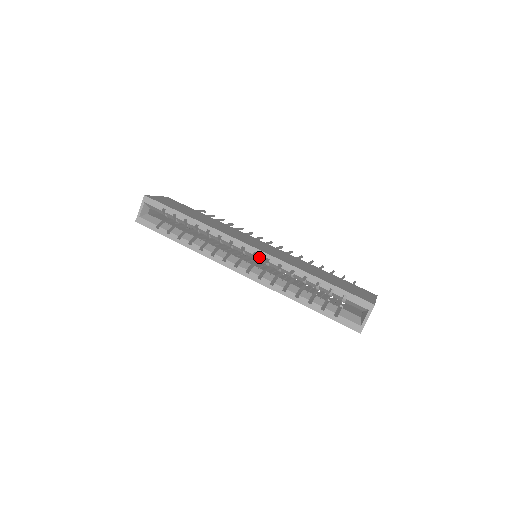
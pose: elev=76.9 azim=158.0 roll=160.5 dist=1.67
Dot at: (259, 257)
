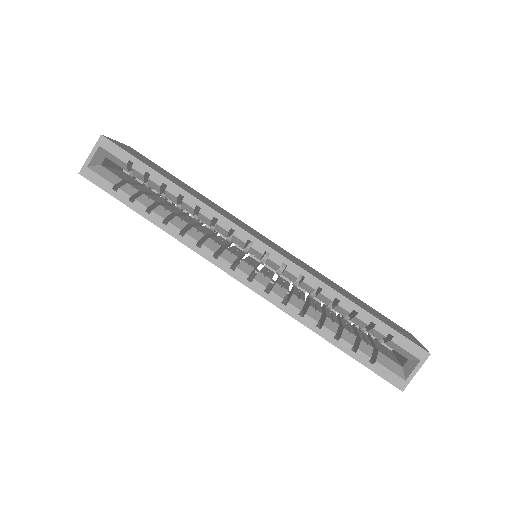
Dot at: (272, 260)
